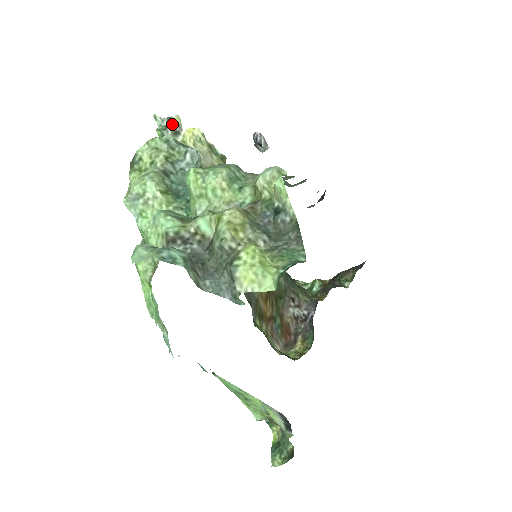
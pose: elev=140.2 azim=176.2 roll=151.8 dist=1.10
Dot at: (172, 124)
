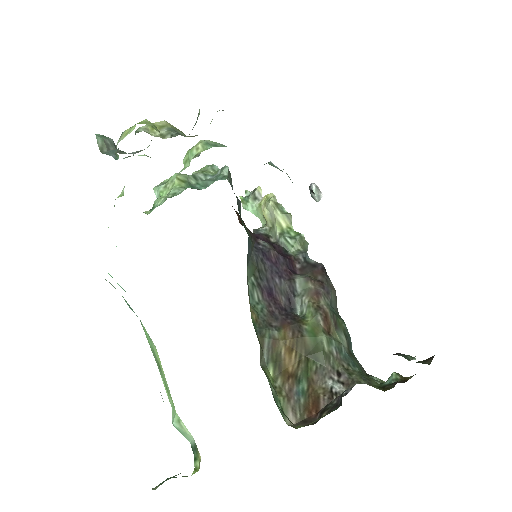
Dot at: (254, 192)
